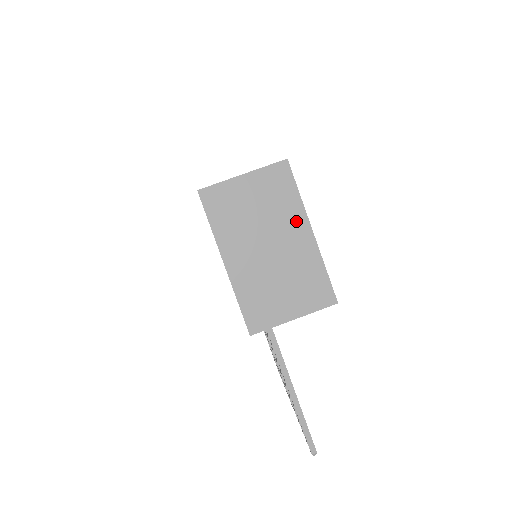
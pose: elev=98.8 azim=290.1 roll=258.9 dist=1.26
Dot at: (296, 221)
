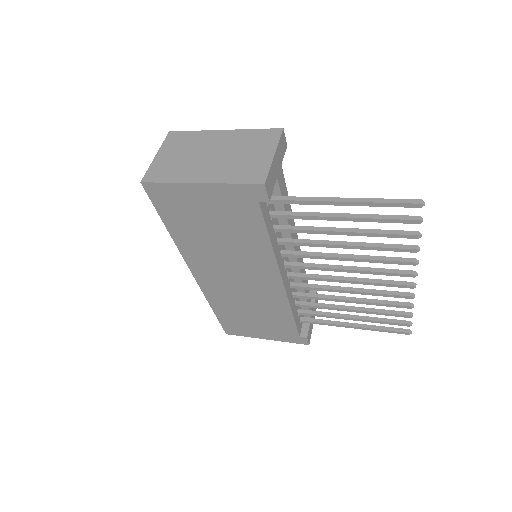
Dot at: (209, 137)
